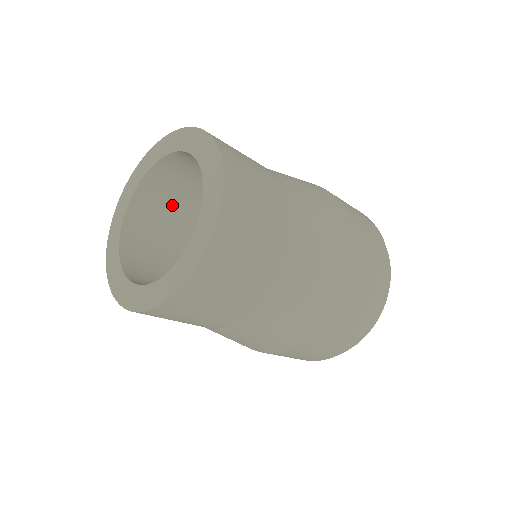
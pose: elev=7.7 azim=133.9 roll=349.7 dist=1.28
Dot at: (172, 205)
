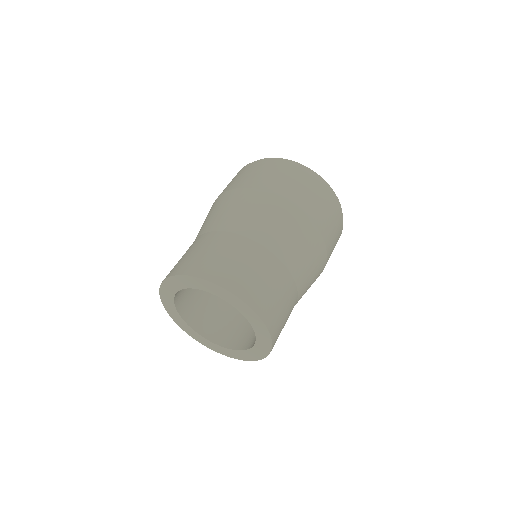
Dot at: occluded
